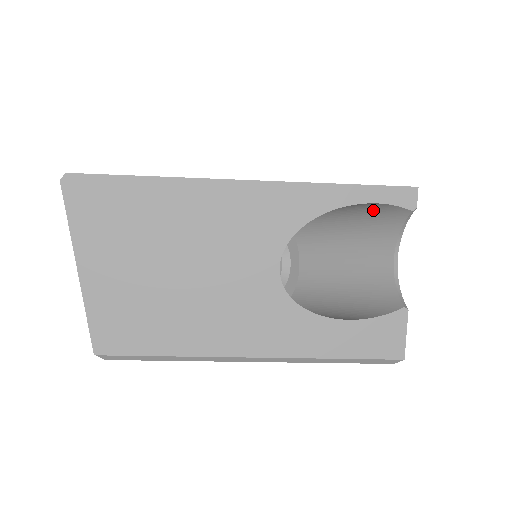
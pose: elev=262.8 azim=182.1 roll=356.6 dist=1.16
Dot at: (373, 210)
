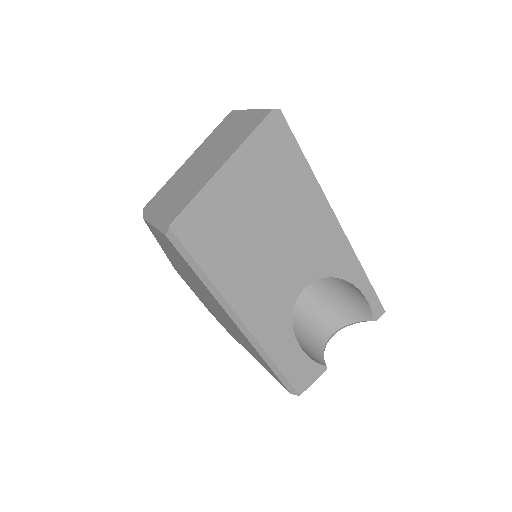
Dot at: (355, 301)
